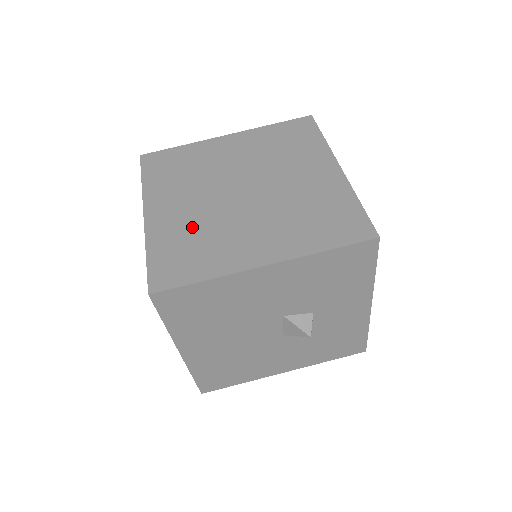
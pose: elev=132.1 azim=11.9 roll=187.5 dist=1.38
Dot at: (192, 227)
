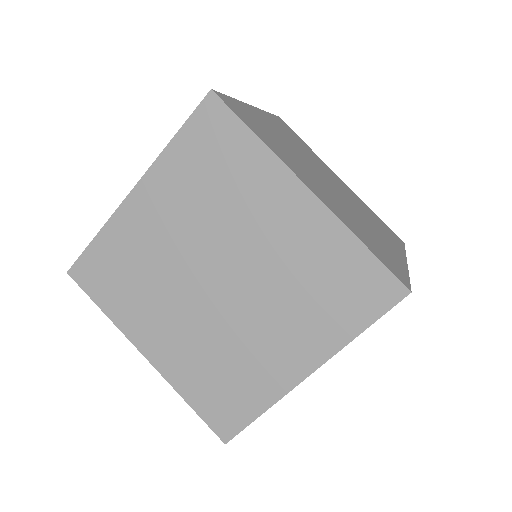
Dot at: (204, 356)
